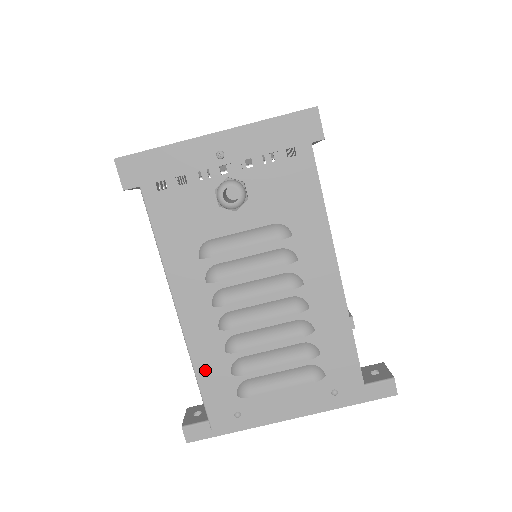
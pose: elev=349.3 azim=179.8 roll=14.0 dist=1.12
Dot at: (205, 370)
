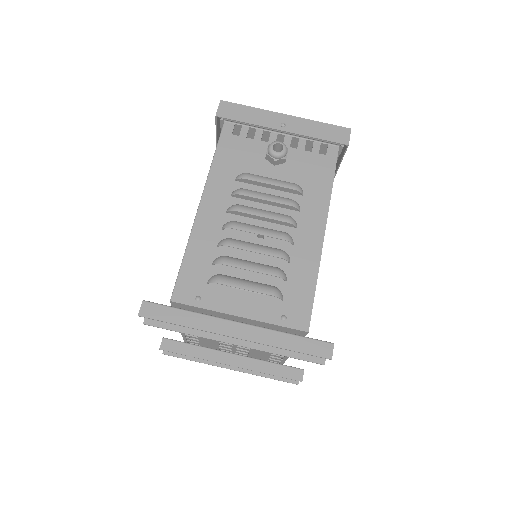
Dot at: (194, 252)
